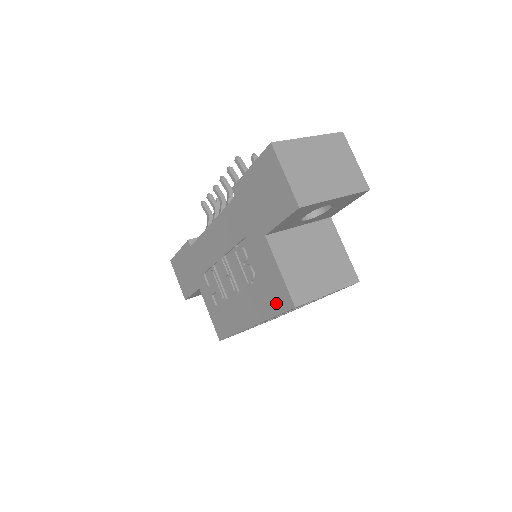
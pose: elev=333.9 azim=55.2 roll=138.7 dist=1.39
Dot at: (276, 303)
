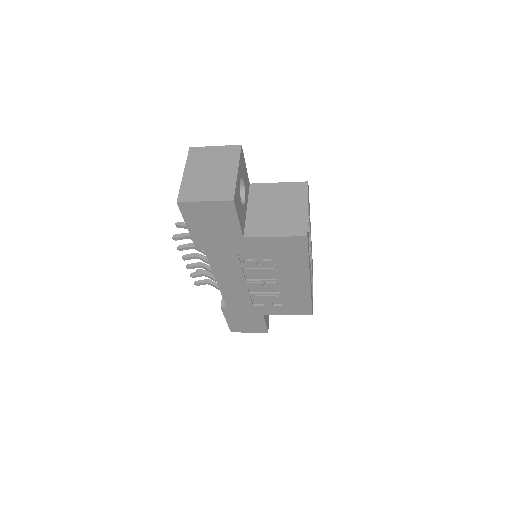
Dot at: (298, 251)
